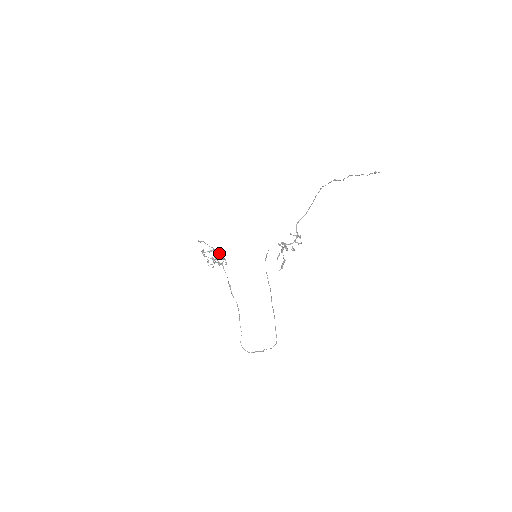
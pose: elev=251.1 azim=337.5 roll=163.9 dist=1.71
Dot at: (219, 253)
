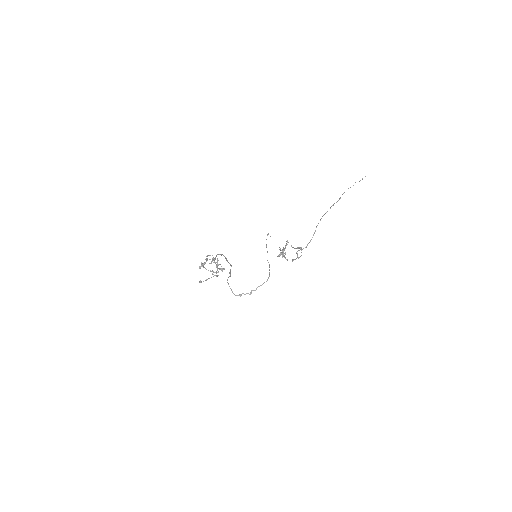
Dot at: occluded
